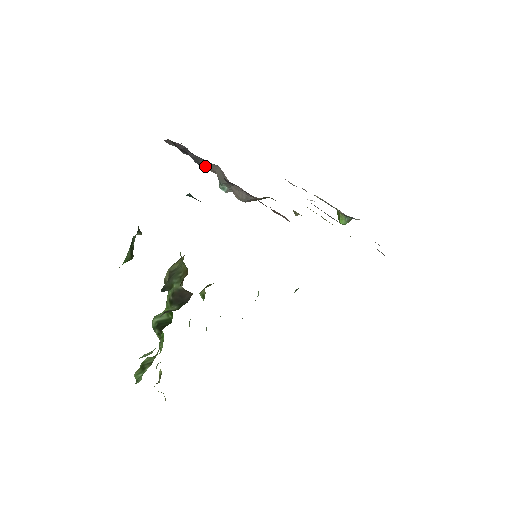
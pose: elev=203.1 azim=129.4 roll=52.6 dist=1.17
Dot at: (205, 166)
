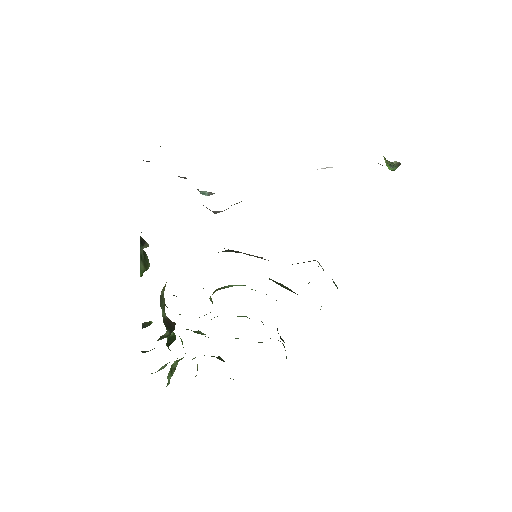
Dot at: occluded
